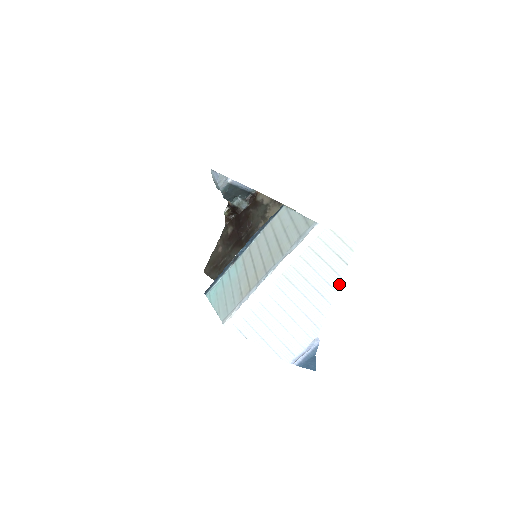
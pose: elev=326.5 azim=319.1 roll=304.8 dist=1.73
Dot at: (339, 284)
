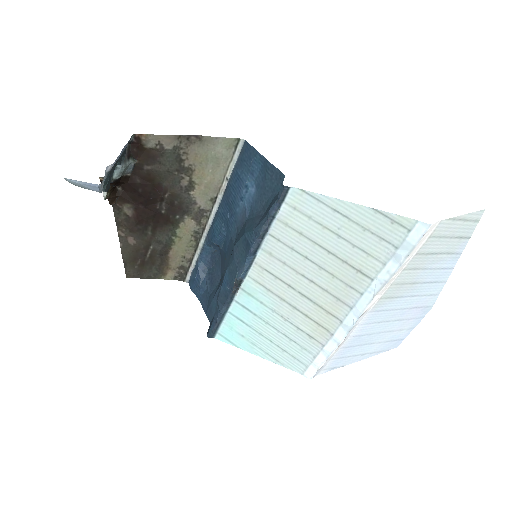
Dot at: (457, 260)
